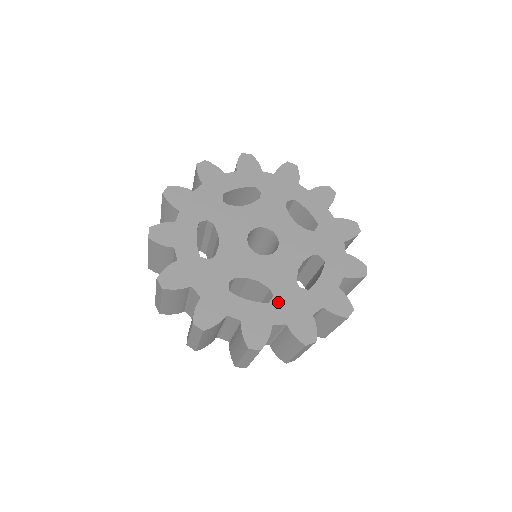
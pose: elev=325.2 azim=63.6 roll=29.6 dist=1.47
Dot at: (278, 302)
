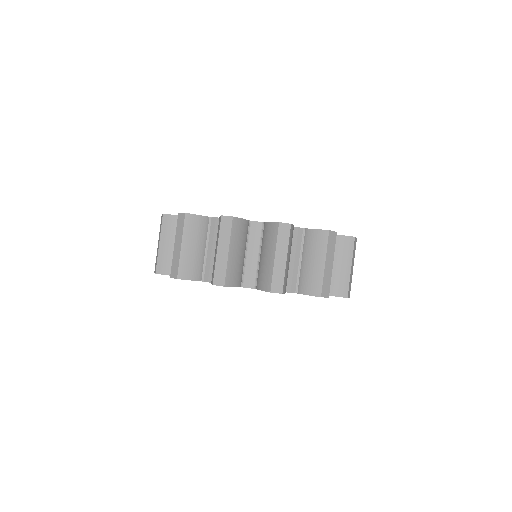
Dot at: occluded
